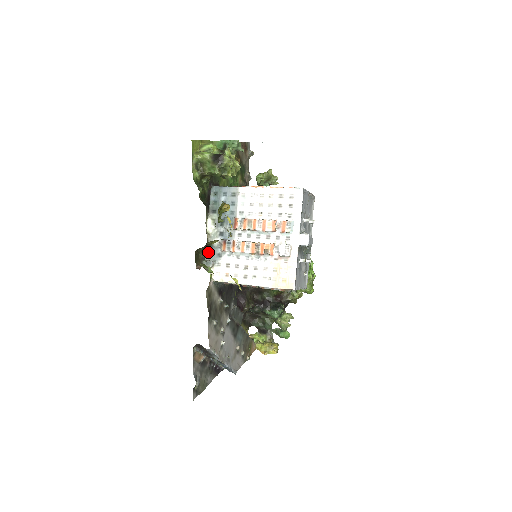
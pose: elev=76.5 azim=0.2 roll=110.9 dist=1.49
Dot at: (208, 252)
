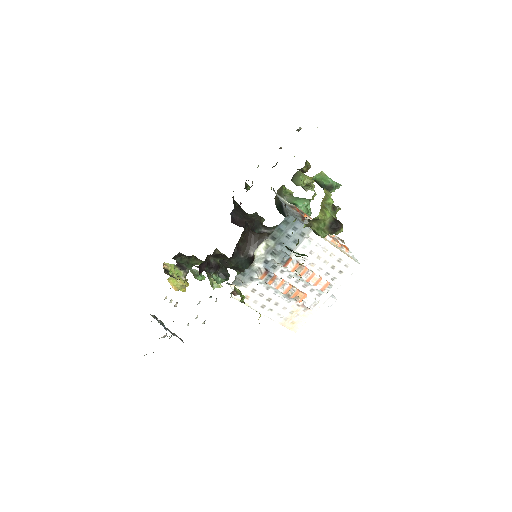
Dot at: (243, 272)
